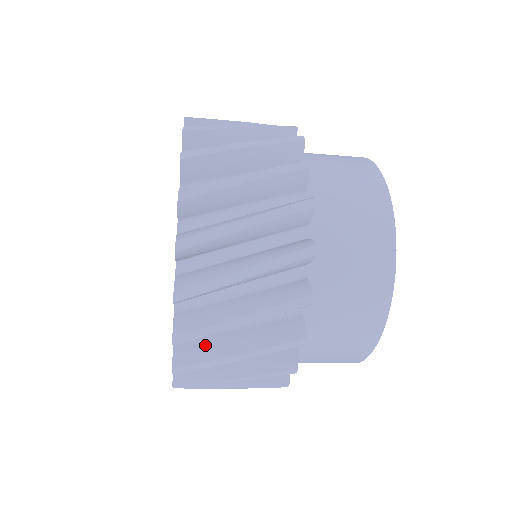
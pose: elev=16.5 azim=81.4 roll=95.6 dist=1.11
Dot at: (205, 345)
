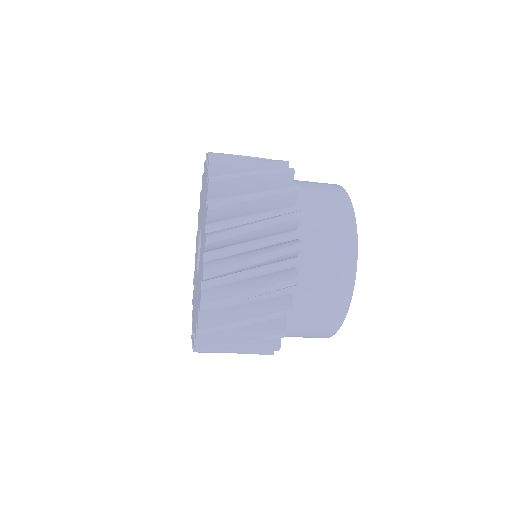
Dot at: occluded
